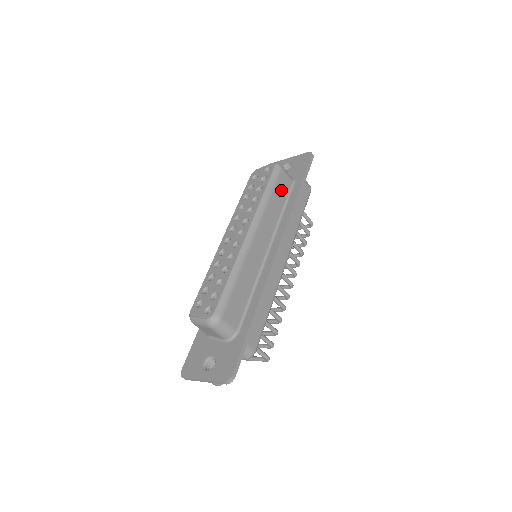
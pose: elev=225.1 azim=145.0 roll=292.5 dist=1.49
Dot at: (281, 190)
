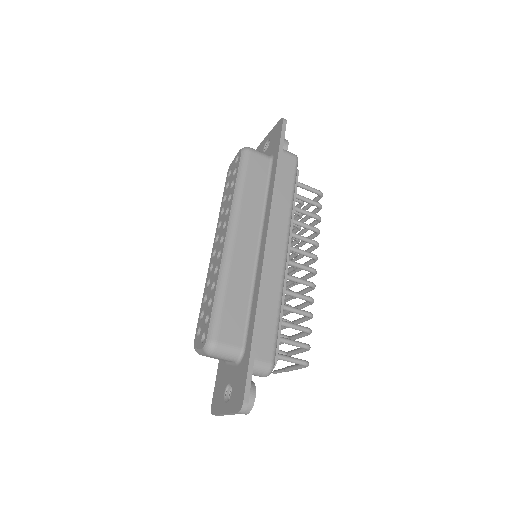
Dot at: (257, 175)
